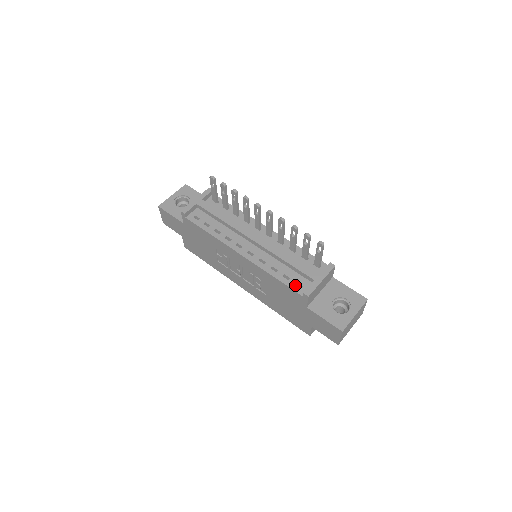
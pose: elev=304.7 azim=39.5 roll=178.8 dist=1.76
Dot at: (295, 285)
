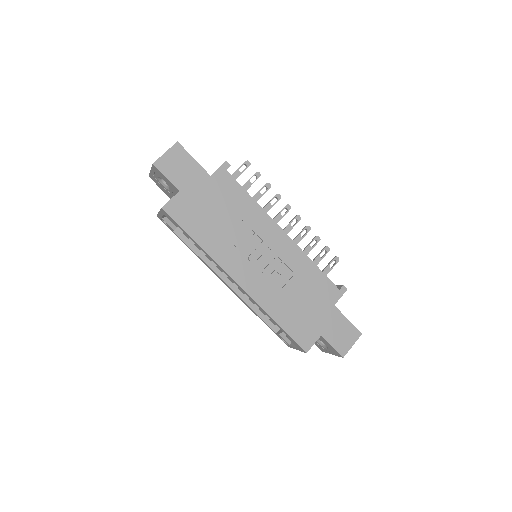
Dot at: occluded
